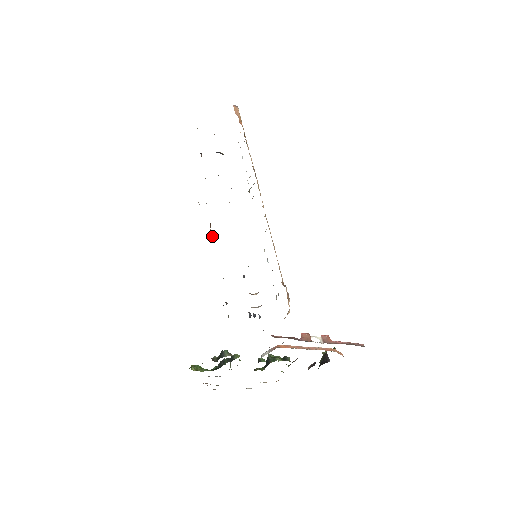
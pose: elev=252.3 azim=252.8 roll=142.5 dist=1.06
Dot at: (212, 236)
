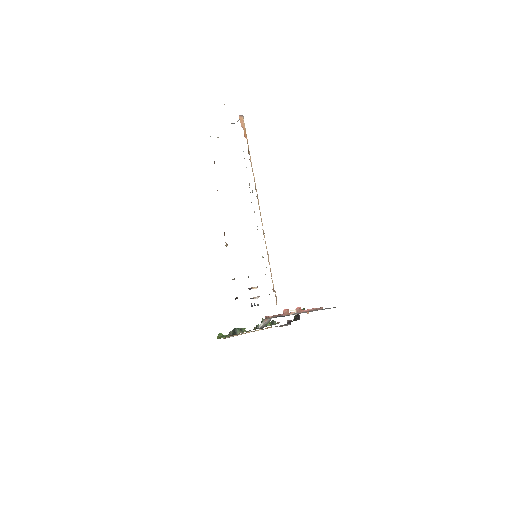
Dot at: (226, 244)
